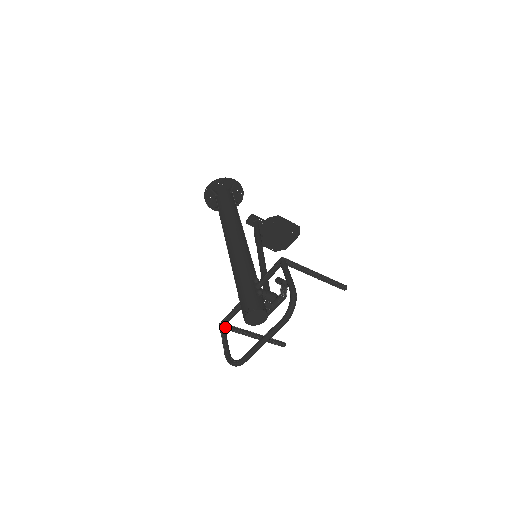
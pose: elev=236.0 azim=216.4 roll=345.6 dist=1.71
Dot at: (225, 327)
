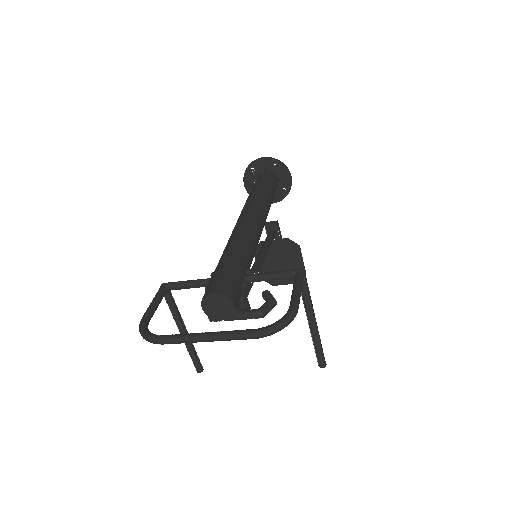
Dot at: (166, 292)
